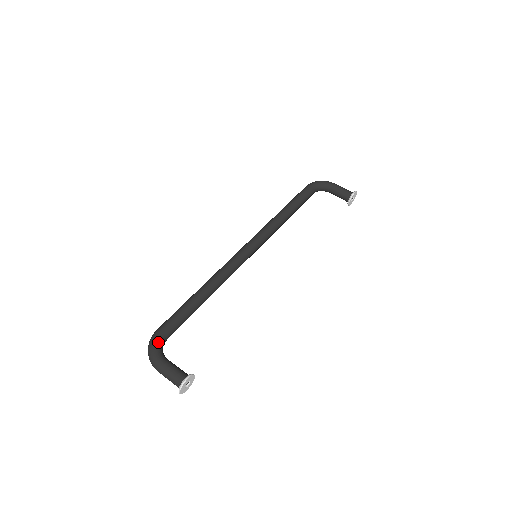
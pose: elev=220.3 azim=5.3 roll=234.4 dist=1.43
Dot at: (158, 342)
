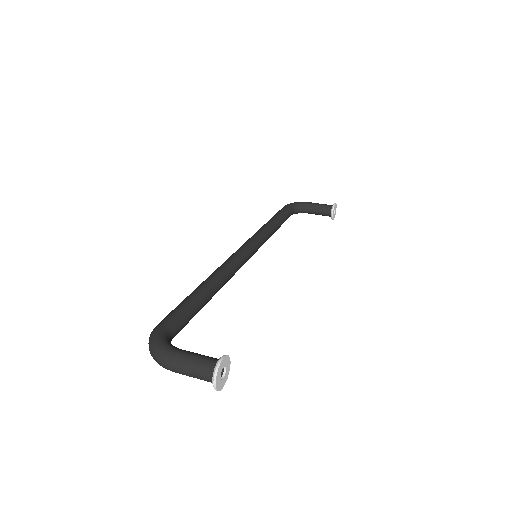
Dot at: (163, 334)
